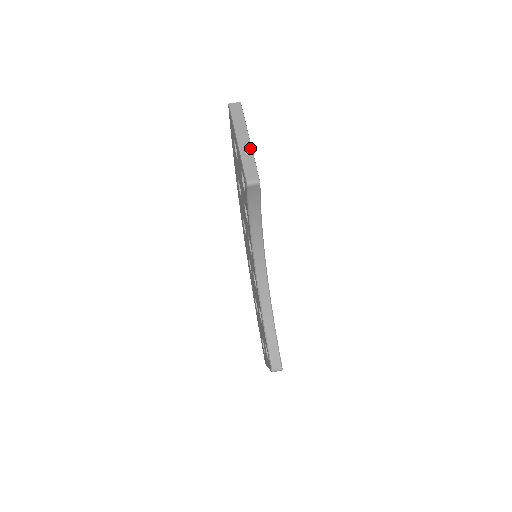
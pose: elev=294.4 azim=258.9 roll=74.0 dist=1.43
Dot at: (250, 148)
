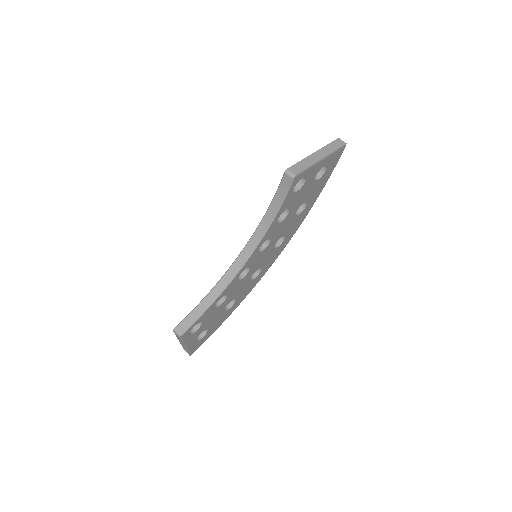
Dot at: (315, 161)
